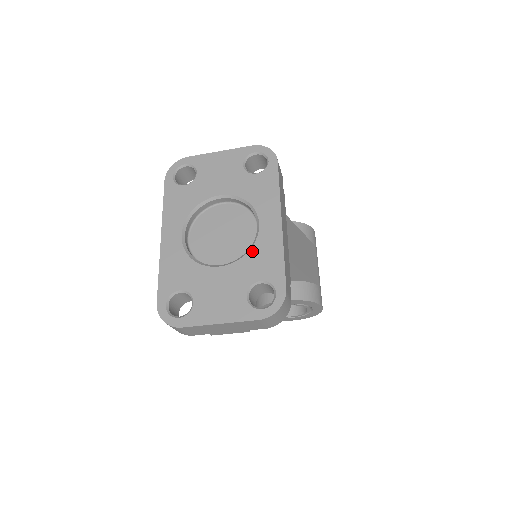
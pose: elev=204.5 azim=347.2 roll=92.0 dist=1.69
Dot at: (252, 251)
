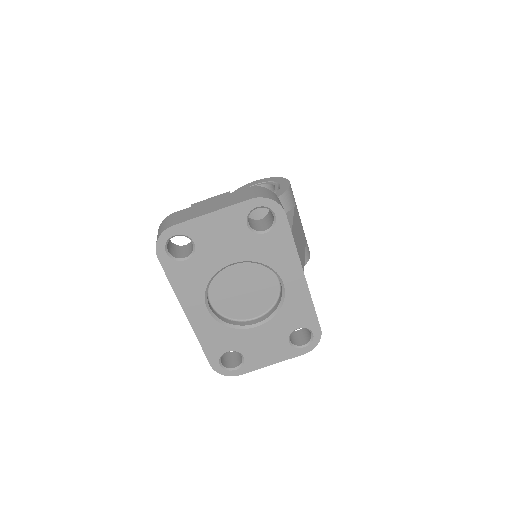
Dot at: (284, 308)
